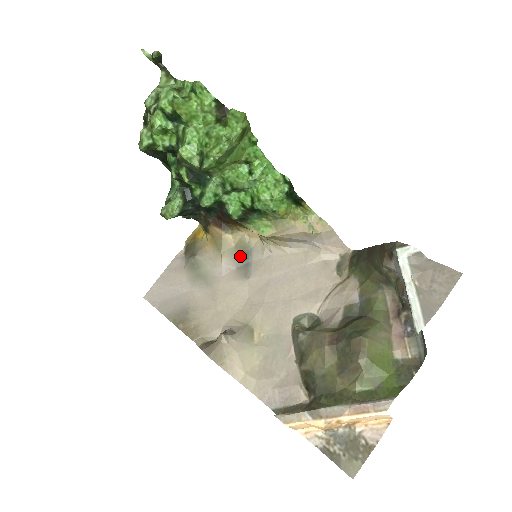
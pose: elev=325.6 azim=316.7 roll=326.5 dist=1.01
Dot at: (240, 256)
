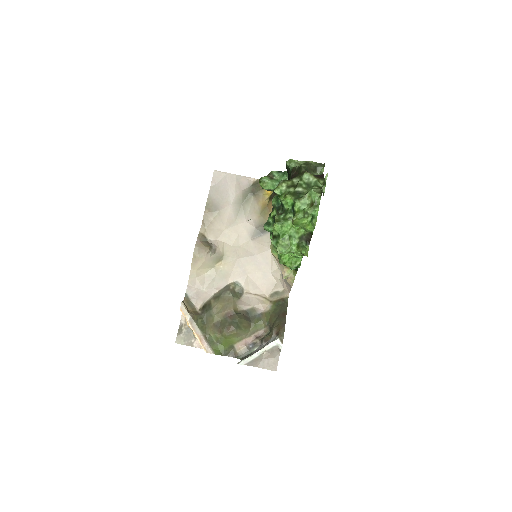
Dot at: (263, 227)
